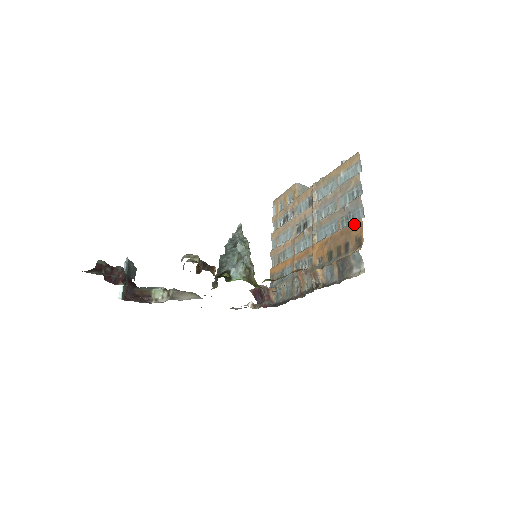
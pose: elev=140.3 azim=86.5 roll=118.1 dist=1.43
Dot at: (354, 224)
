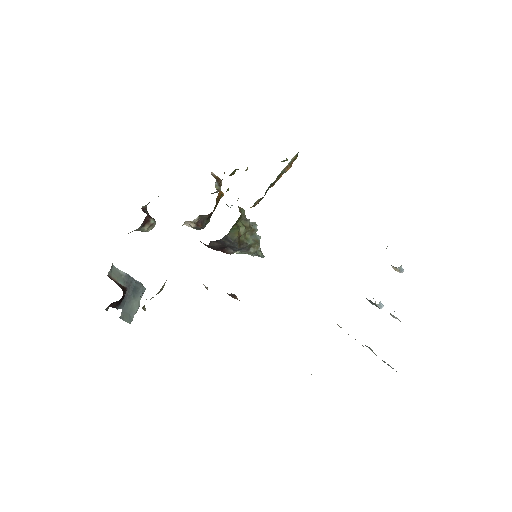
Dot at: occluded
